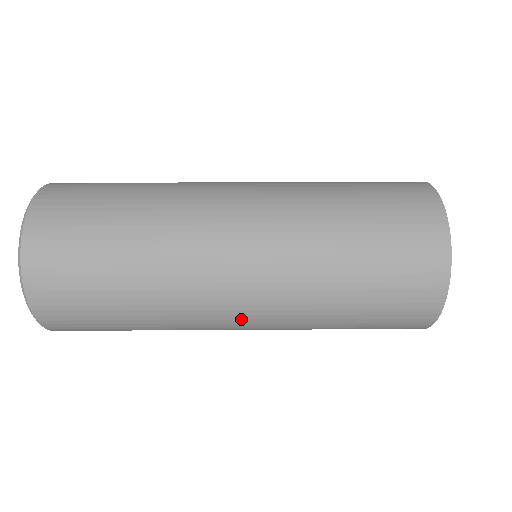
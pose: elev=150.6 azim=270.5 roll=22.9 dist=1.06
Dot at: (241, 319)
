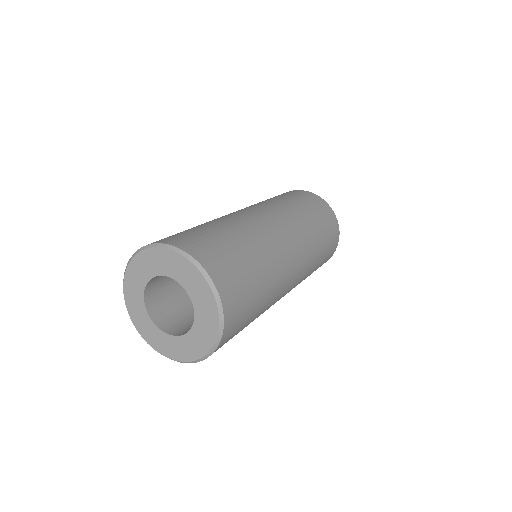
Dot at: (296, 261)
